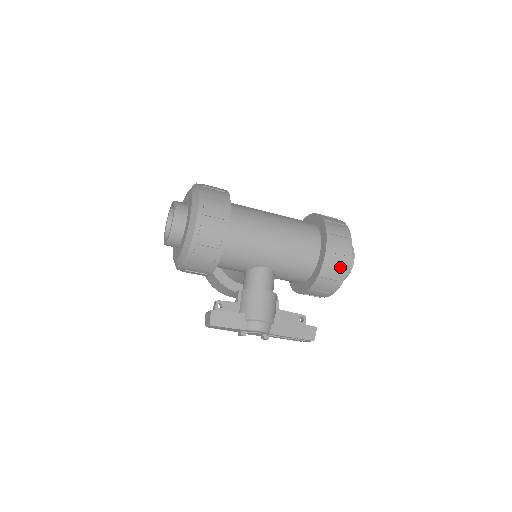
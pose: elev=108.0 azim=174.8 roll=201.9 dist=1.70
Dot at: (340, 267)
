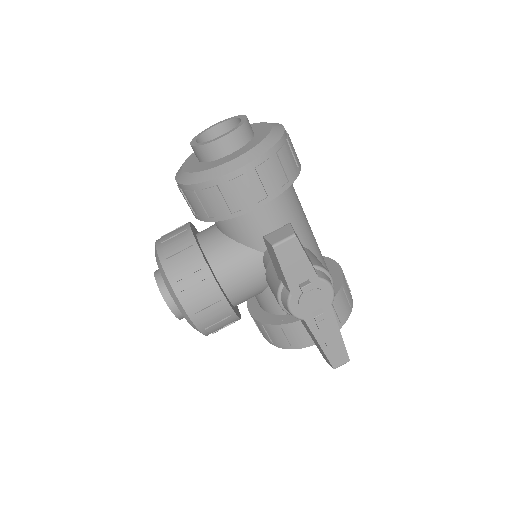
Dot at: (350, 296)
